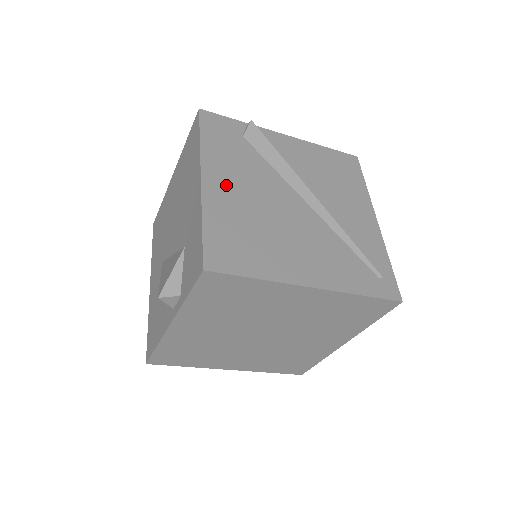
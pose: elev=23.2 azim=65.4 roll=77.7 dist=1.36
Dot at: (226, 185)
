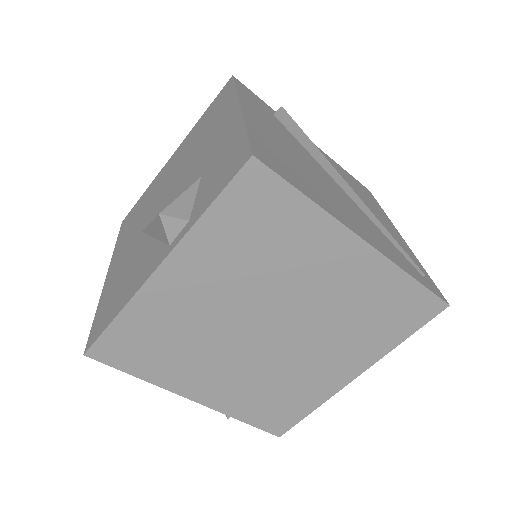
Dot at: (264, 125)
